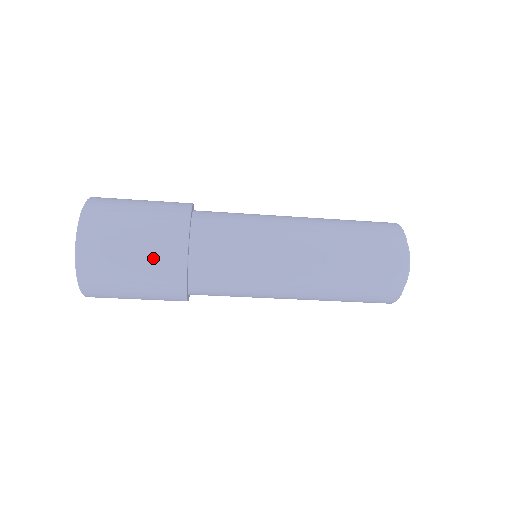
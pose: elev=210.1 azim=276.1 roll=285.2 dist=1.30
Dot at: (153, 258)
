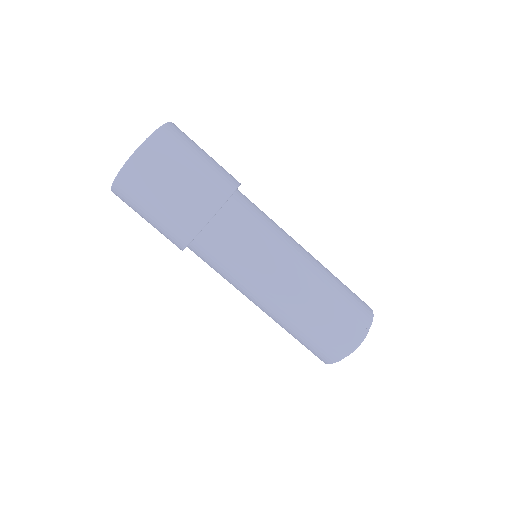
Dot at: (193, 193)
